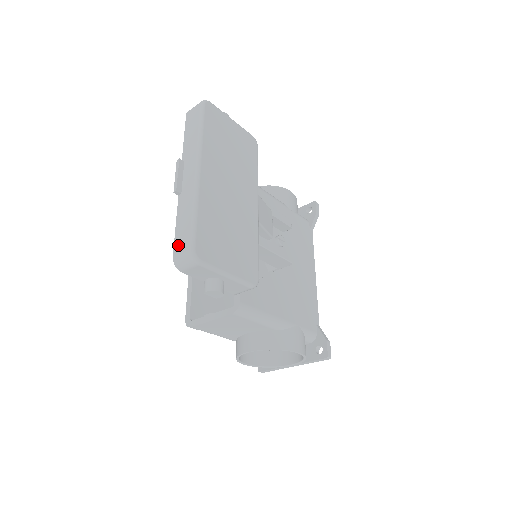
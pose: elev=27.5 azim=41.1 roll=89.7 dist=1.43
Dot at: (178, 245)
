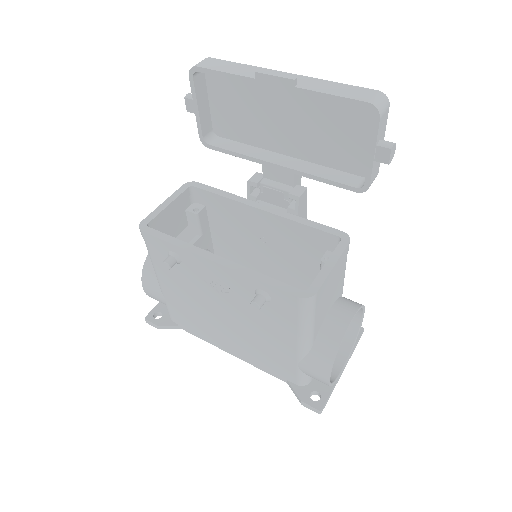
Dot at: (360, 96)
